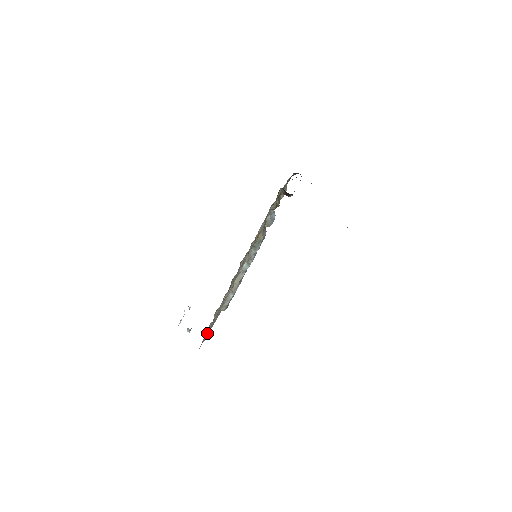
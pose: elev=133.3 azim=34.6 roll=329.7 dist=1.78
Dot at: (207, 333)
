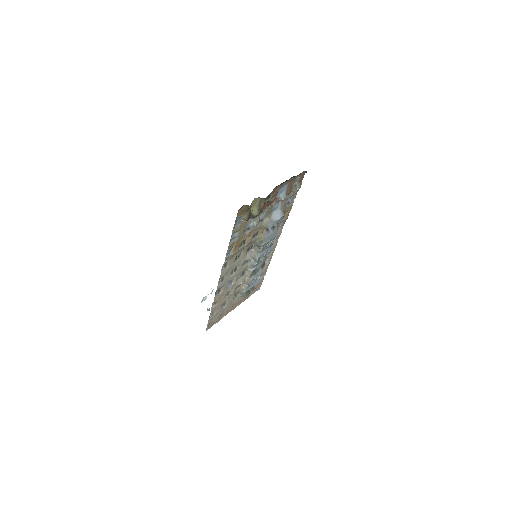
Dot at: (218, 317)
